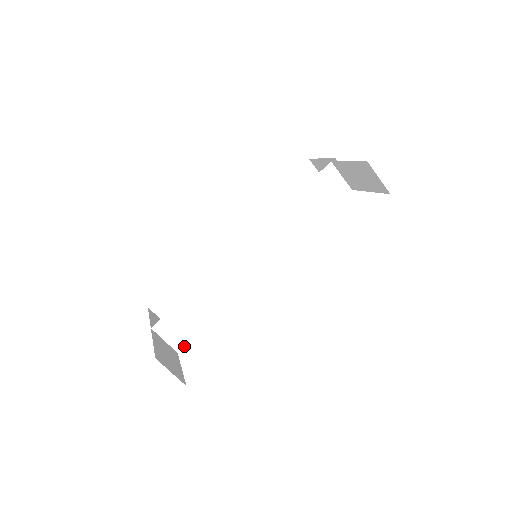
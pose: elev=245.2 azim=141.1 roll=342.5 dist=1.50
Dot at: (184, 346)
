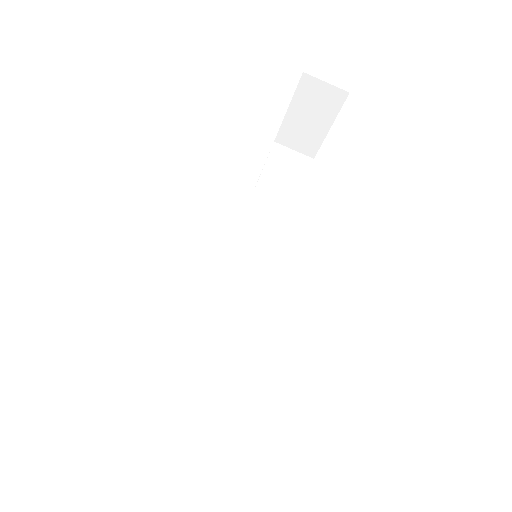
Dot at: (230, 422)
